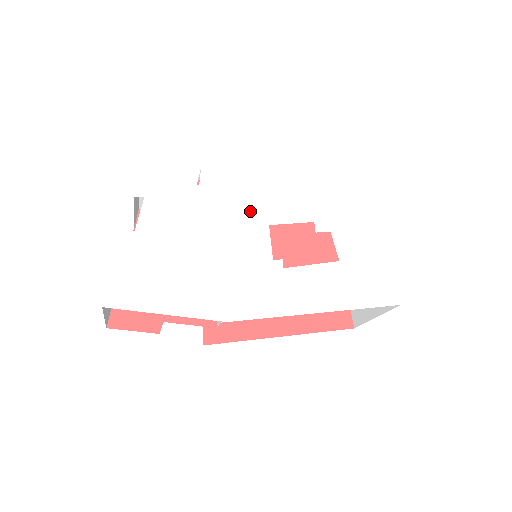
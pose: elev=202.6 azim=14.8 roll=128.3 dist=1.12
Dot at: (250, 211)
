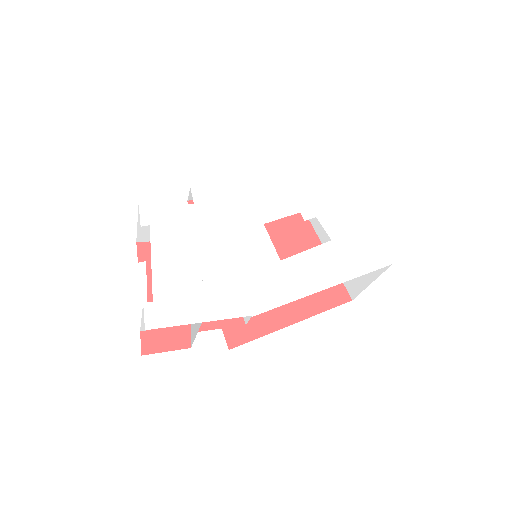
Dot at: (244, 216)
